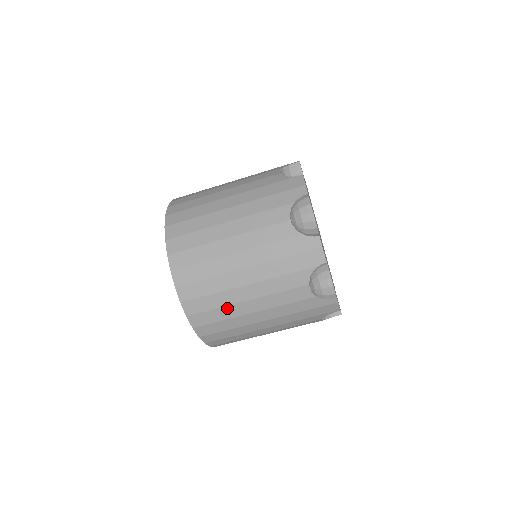
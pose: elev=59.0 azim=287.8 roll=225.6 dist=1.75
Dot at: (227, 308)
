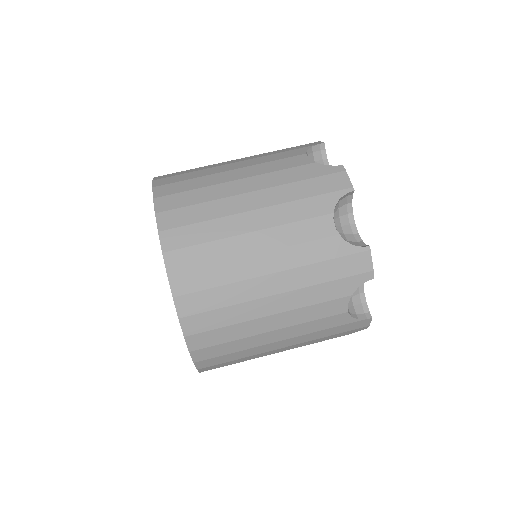
Dot at: (205, 178)
